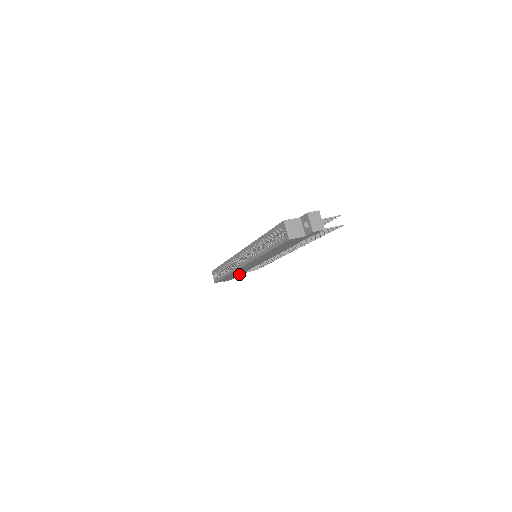
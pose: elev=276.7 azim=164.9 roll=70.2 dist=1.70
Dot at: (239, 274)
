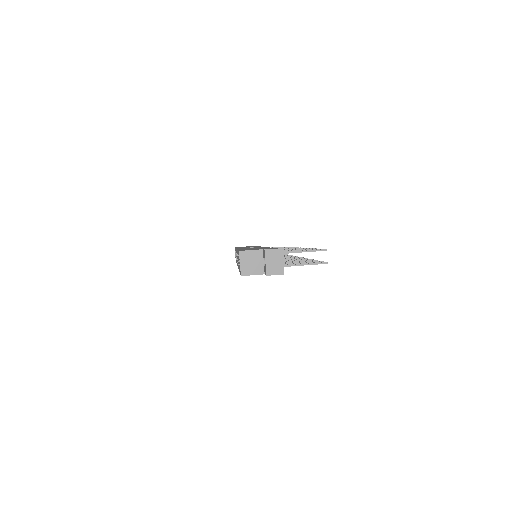
Dot at: occluded
